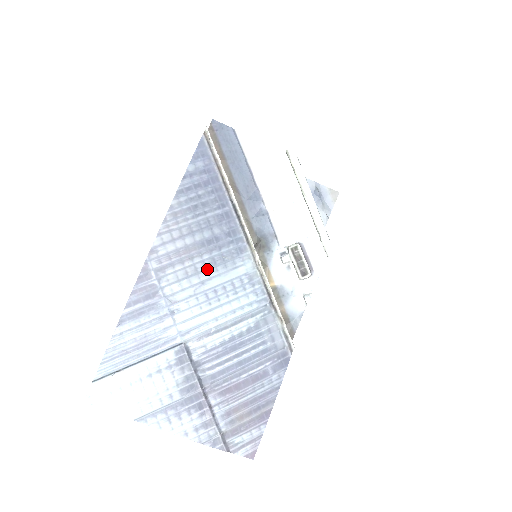
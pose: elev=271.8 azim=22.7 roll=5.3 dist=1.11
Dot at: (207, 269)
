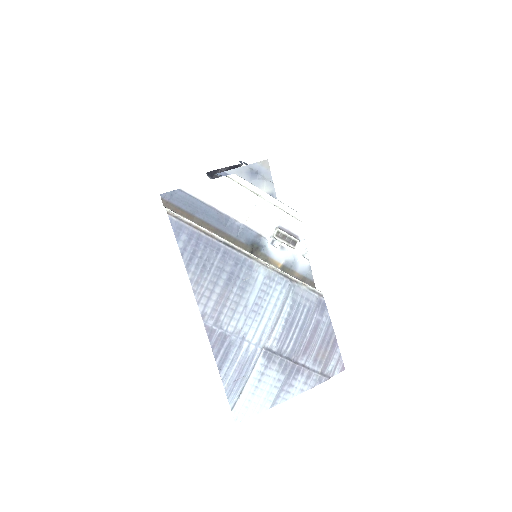
Dot at: (241, 296)
